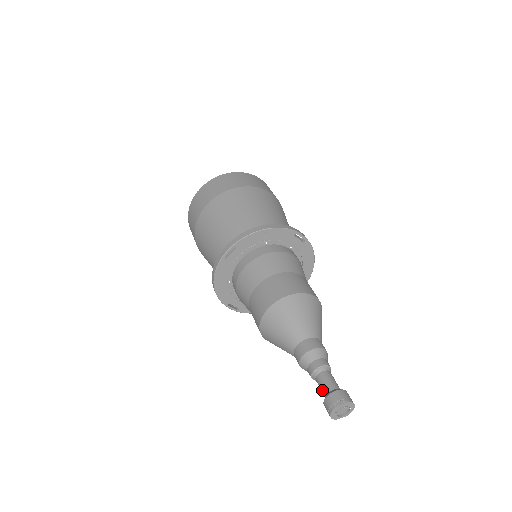
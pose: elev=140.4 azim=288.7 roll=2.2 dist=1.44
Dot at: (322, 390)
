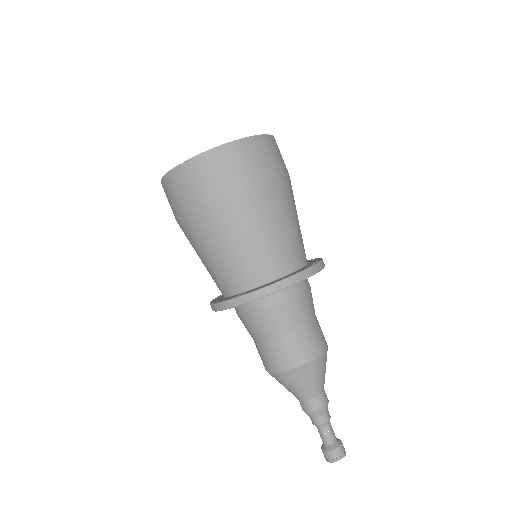
Dot at: (322, 439)
